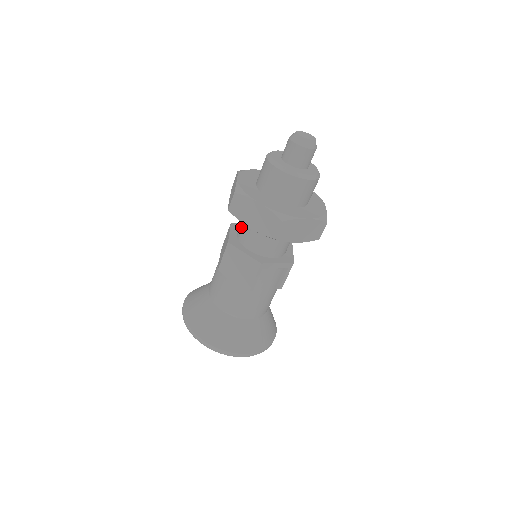
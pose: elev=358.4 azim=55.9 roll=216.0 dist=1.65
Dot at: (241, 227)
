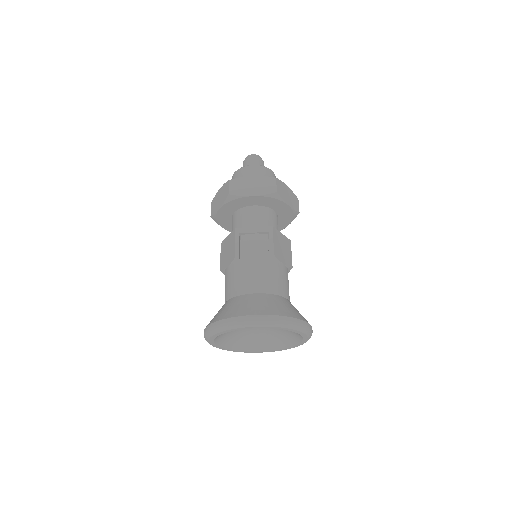
Dot at: occluded
